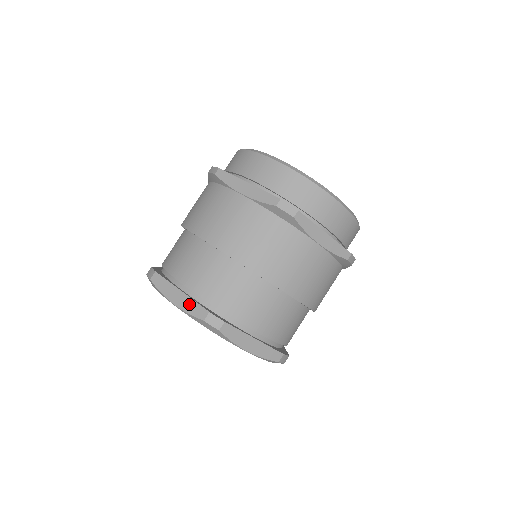
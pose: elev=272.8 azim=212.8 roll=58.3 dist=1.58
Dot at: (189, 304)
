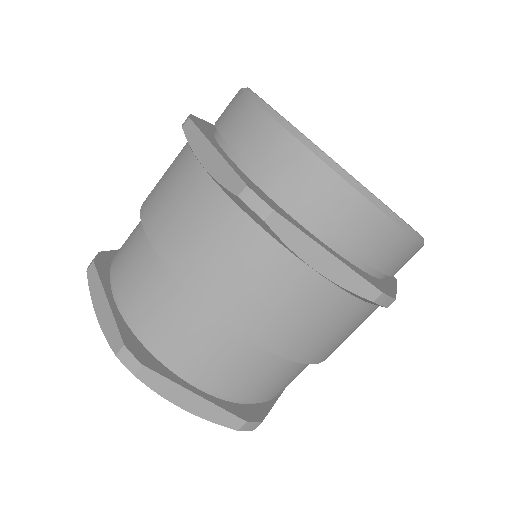
Dot at: (213, 412)
